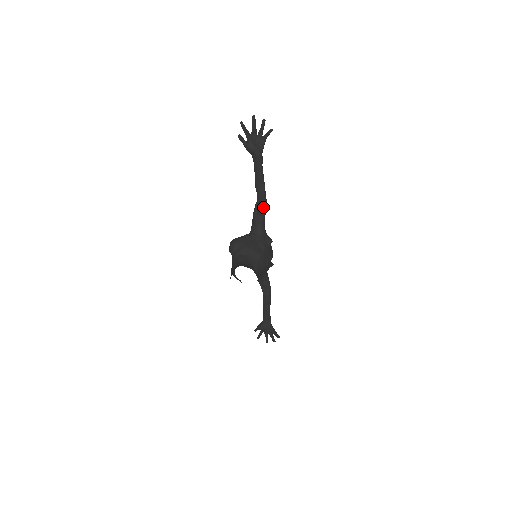
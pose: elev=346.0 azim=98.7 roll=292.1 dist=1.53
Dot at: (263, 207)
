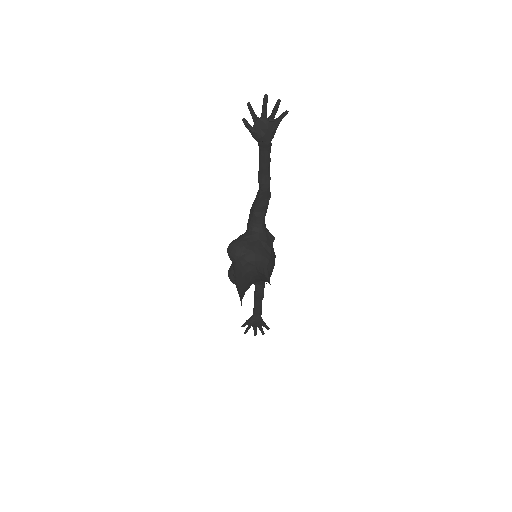
Dot at: (266, 201)
